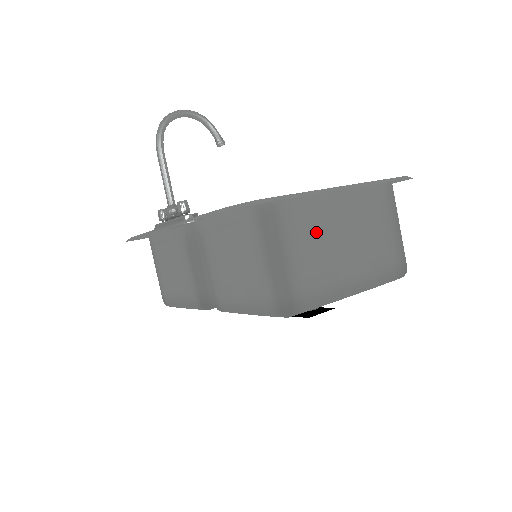
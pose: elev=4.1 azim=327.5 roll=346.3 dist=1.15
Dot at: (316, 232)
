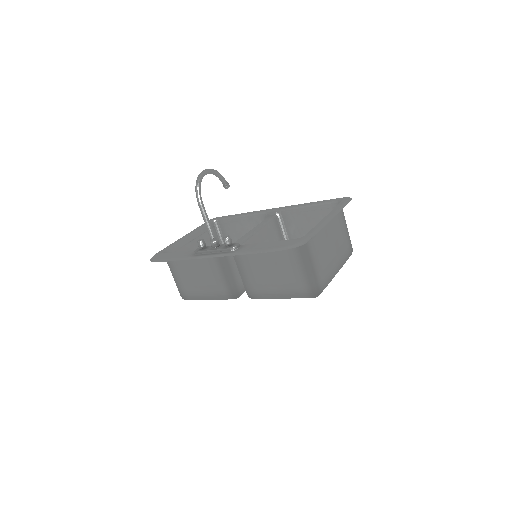
Dot at: (321, 246)
